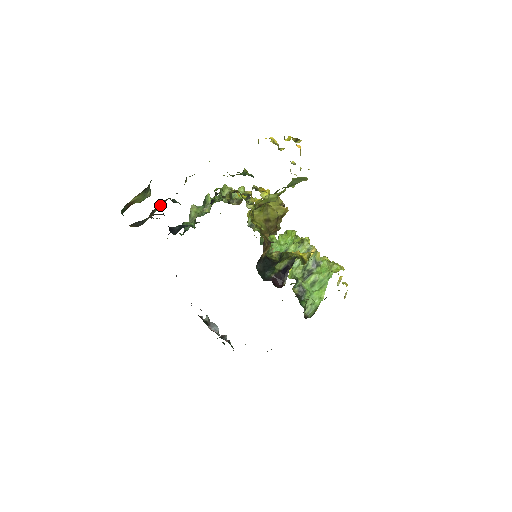
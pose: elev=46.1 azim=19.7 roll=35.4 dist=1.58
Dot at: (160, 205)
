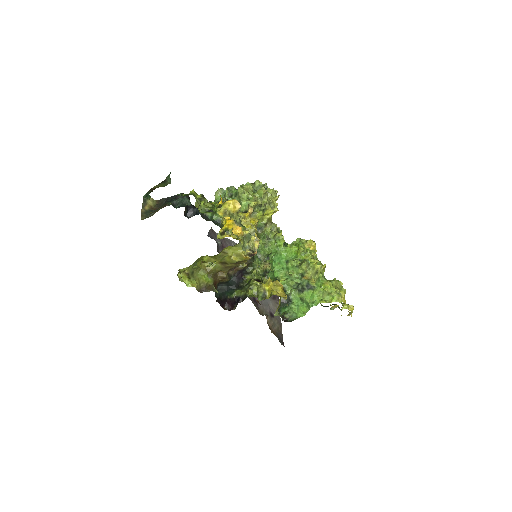
Dot at: (160, 207)
